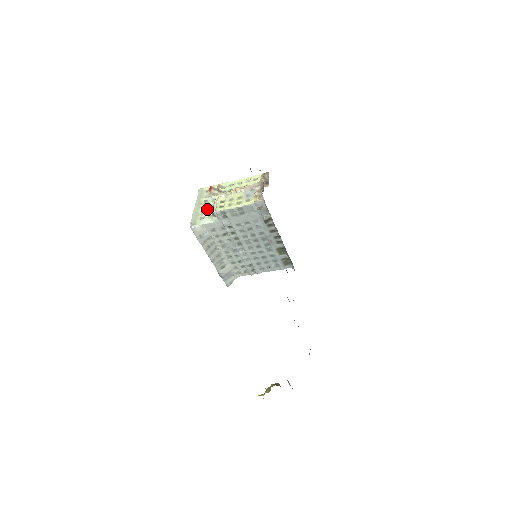
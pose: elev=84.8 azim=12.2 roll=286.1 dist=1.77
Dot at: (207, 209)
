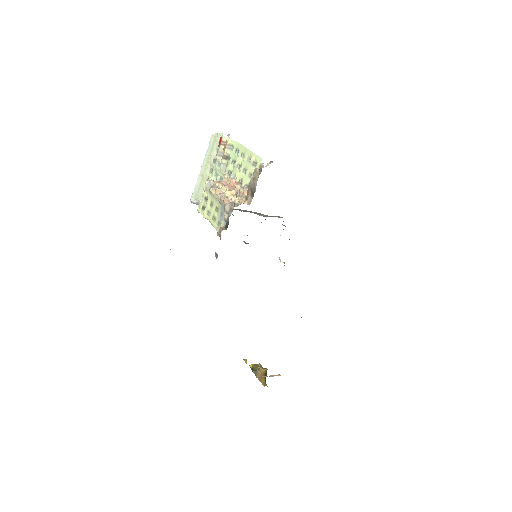
Dot at: occluded
